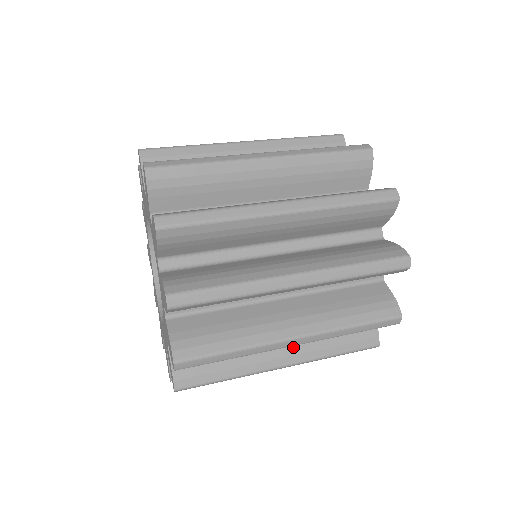
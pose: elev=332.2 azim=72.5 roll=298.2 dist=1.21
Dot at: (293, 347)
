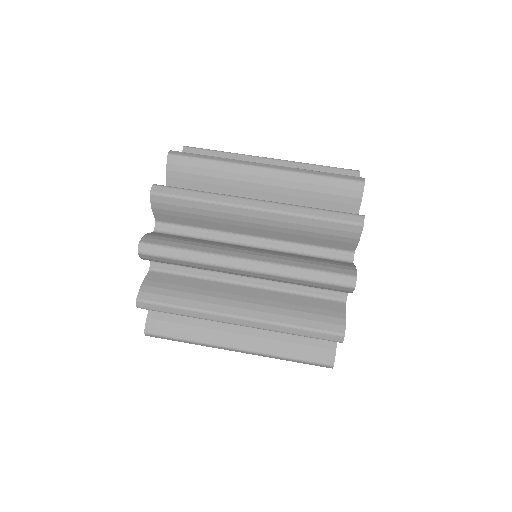
Dot at: occluded
